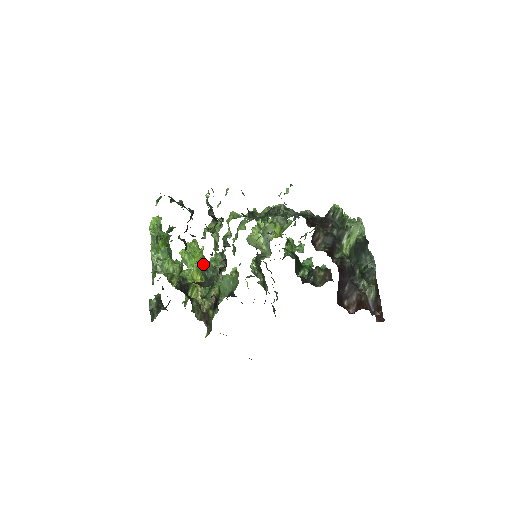
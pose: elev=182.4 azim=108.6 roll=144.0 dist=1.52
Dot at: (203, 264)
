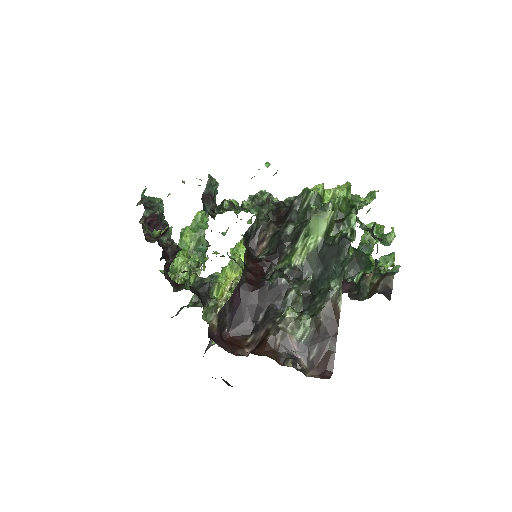
Dot at: (238, 261)
